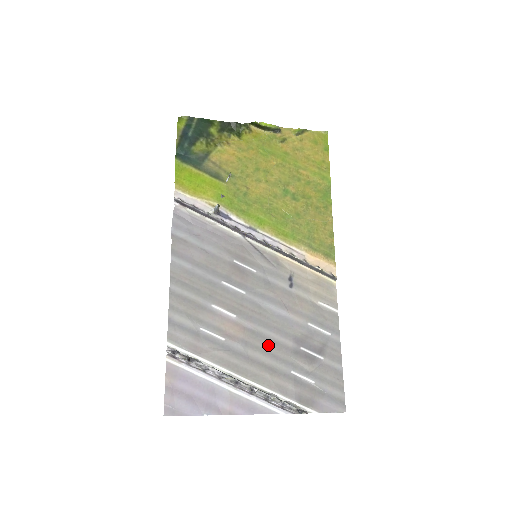
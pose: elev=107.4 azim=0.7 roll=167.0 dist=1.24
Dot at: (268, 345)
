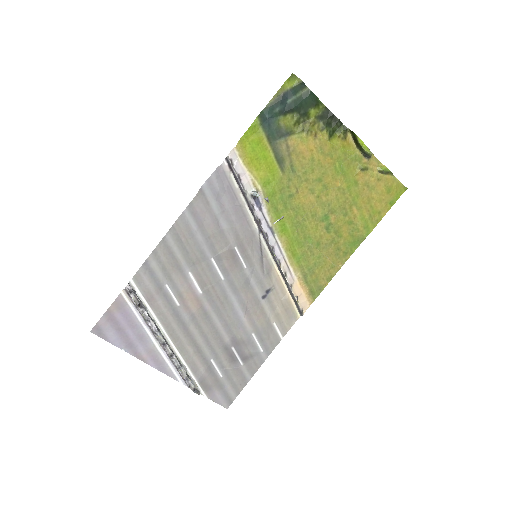
Dot at: (209, 330)
